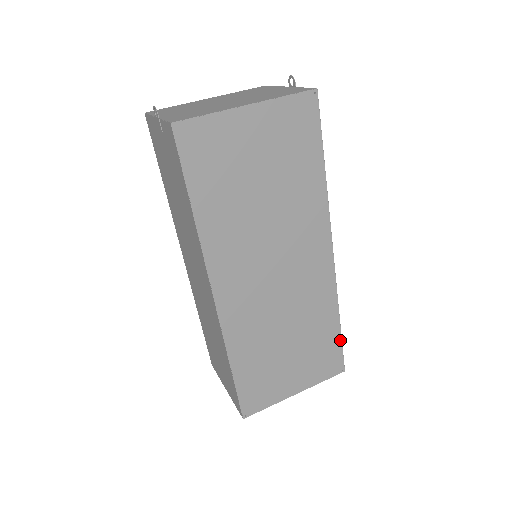
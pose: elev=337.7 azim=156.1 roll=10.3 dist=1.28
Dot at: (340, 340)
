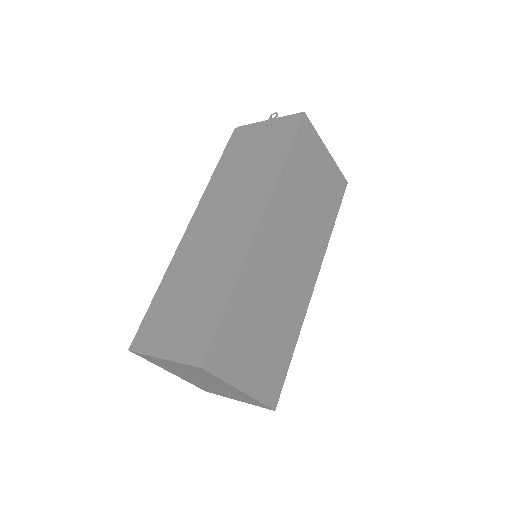
Dot at: (287, 369)
